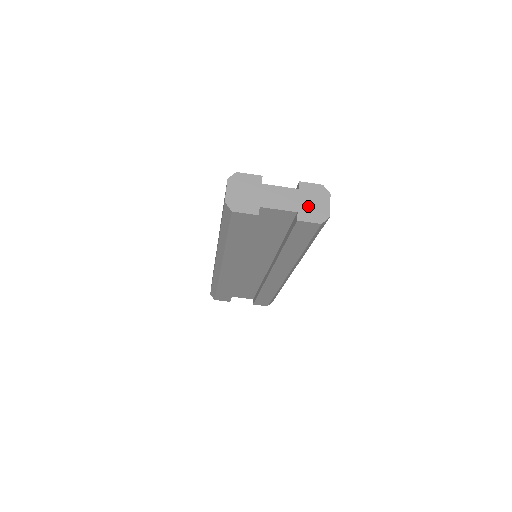
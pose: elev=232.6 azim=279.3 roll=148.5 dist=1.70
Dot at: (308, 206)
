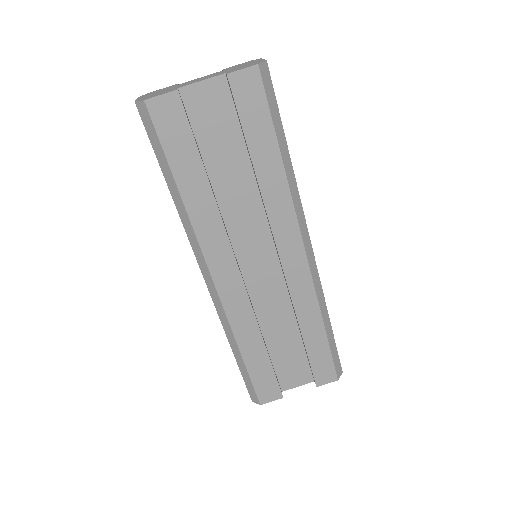
Dot at: (237, 68)
